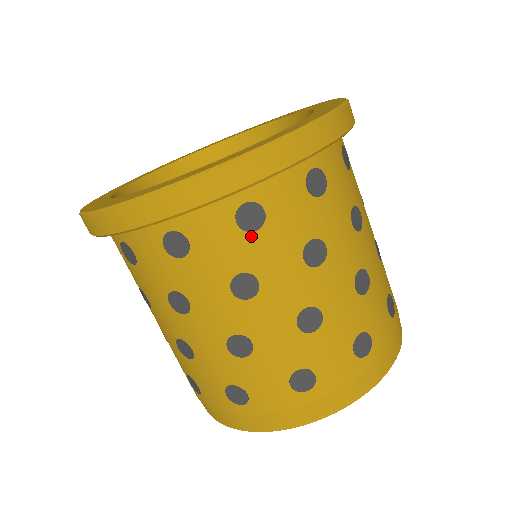
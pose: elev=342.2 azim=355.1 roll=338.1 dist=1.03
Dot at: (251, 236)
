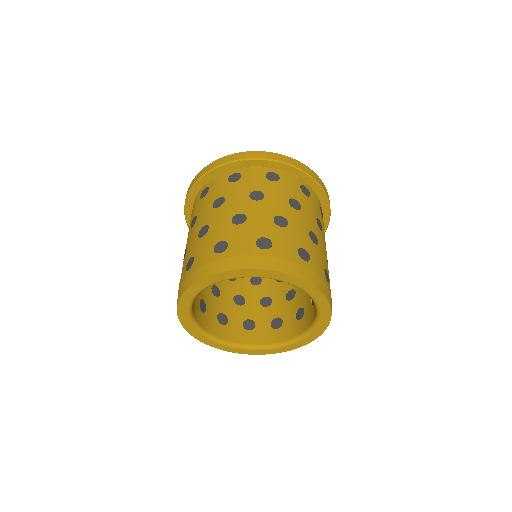
Dot at: (303, 195)
